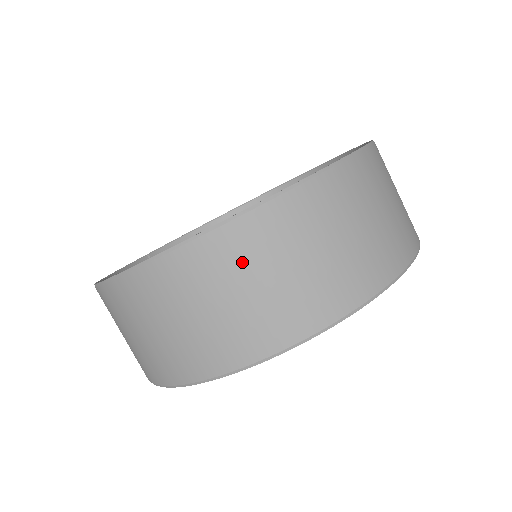
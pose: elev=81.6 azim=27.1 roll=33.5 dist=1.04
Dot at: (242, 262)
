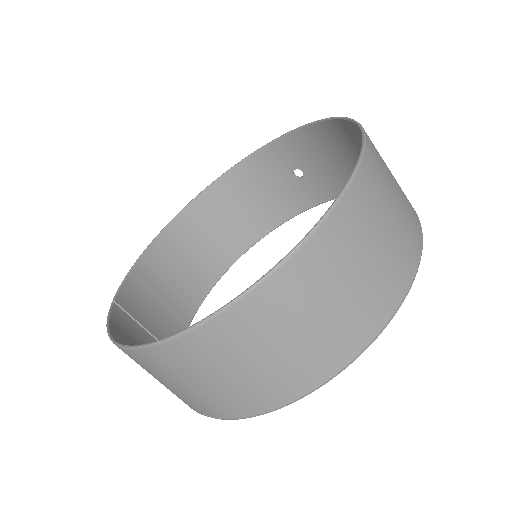
Dot at: (346, 251)
